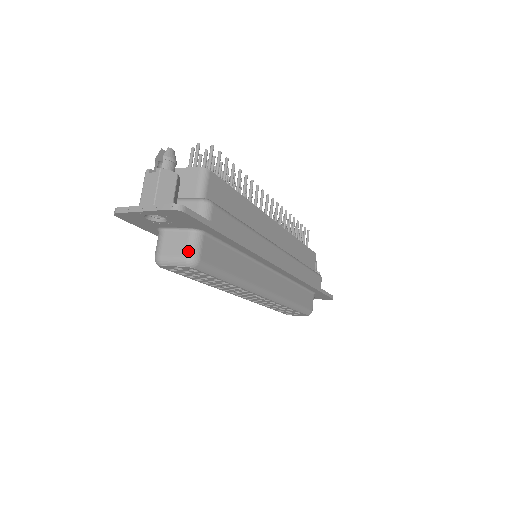
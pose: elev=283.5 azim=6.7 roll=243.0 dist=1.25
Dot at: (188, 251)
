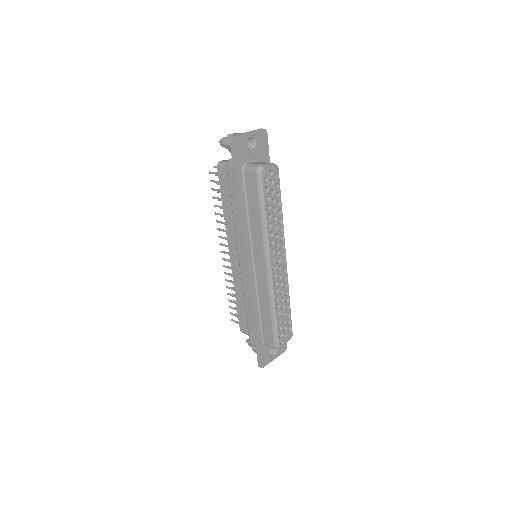
Dot at: occluded
